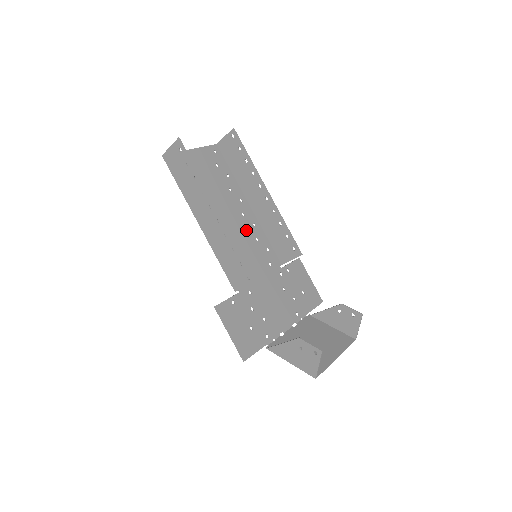
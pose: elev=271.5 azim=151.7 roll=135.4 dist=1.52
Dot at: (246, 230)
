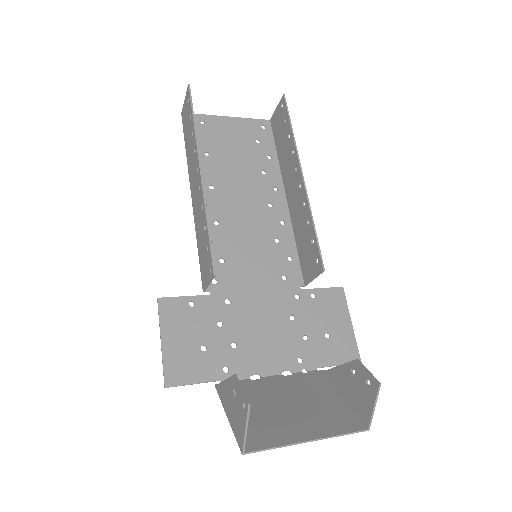
Dot at: (264, 224)
